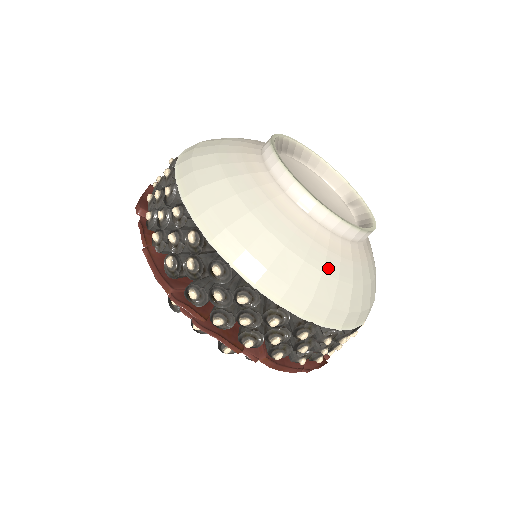
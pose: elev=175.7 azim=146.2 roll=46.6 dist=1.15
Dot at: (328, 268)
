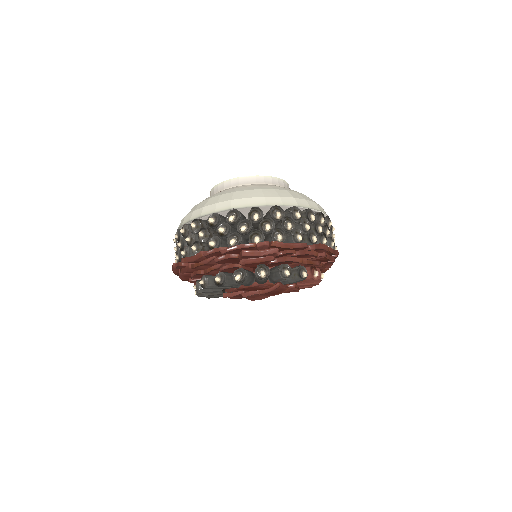
Dot at: (264, 188)
